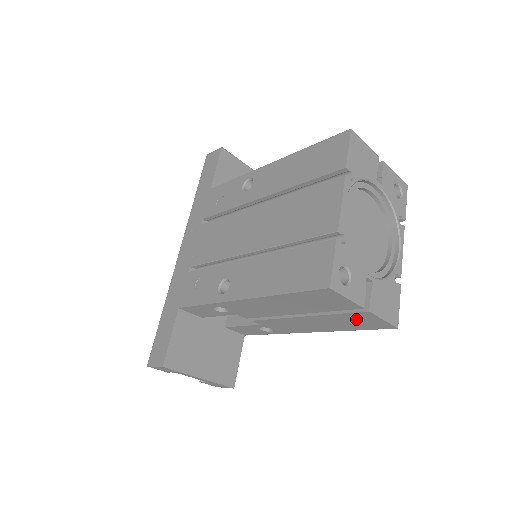
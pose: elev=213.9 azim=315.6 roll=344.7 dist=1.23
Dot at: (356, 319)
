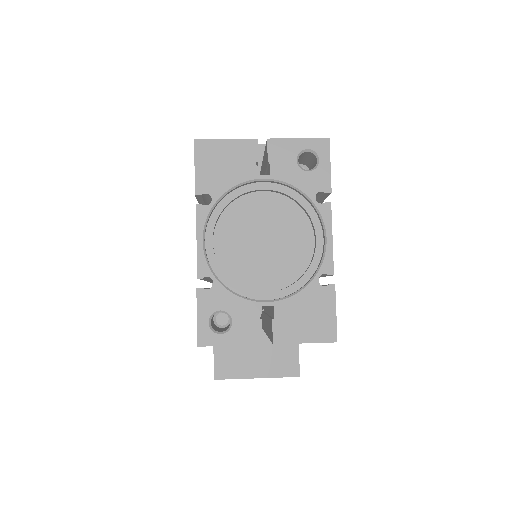
Dot at: occluded
